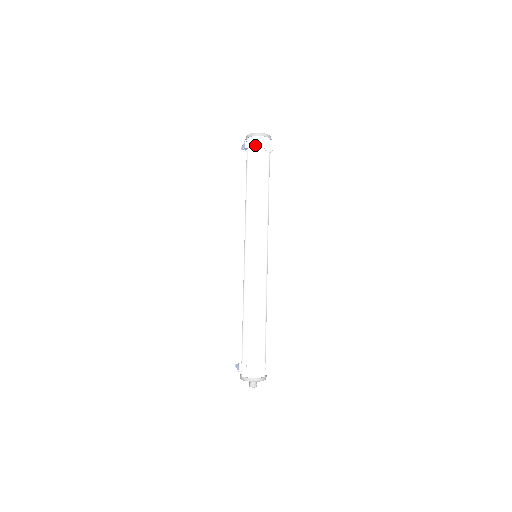
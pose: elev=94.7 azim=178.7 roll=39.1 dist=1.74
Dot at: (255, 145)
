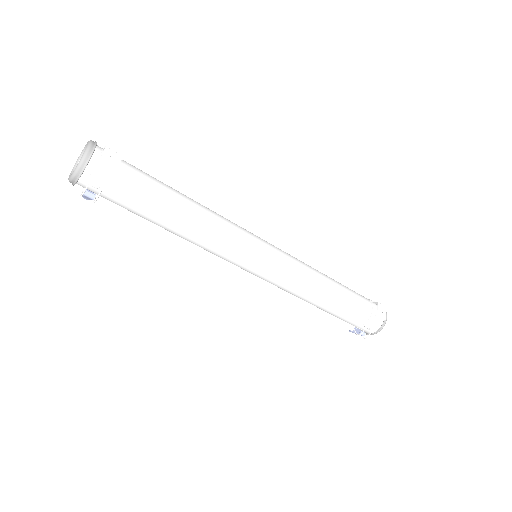
Dot at: (98, 182)
